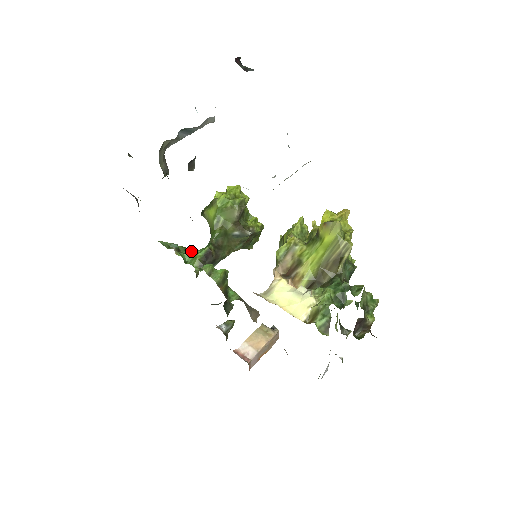
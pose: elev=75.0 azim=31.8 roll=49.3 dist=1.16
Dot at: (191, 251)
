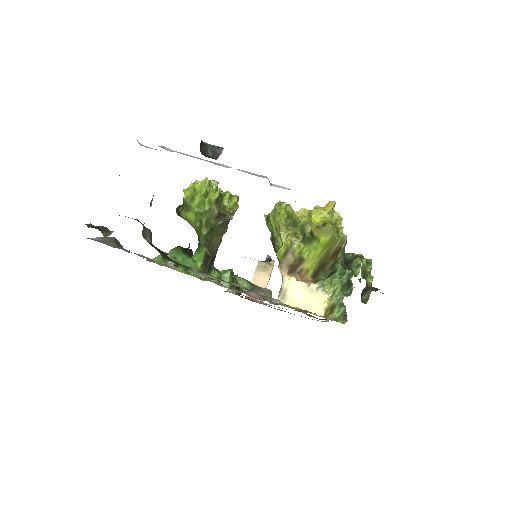
Dot at: (182, 248)
